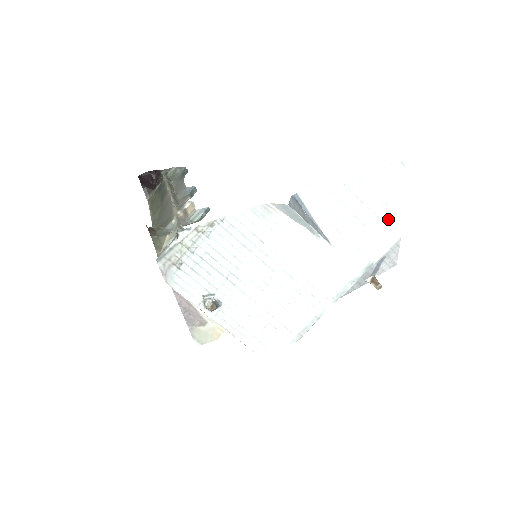
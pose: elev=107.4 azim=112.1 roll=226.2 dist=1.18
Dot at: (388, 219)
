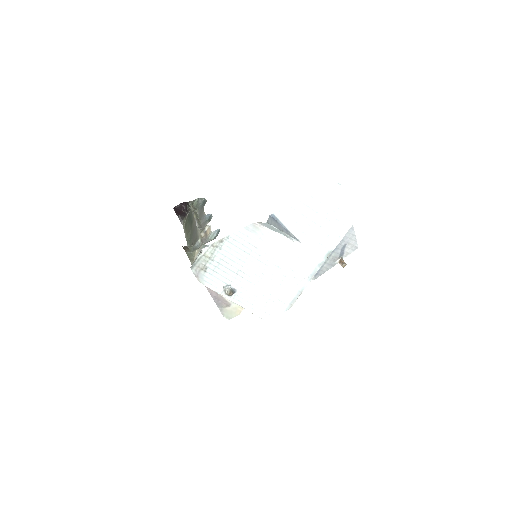
Dot at: (336, 221)
